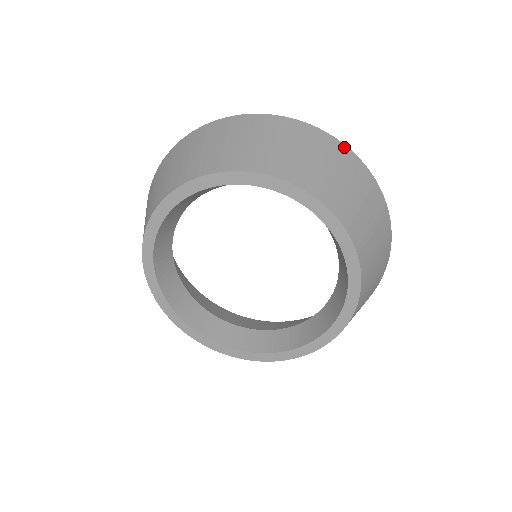
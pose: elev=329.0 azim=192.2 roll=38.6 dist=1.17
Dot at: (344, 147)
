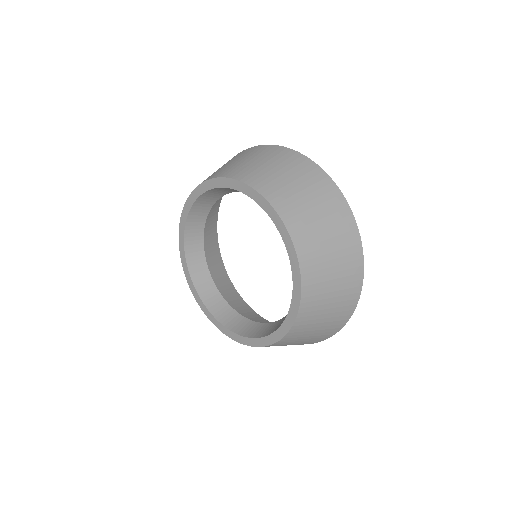
Dot at: (346, 204)
